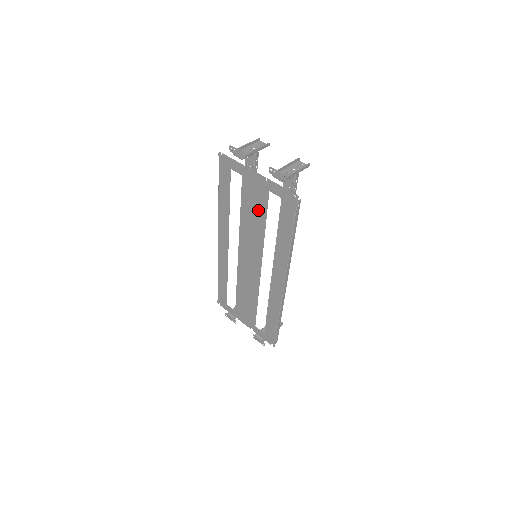
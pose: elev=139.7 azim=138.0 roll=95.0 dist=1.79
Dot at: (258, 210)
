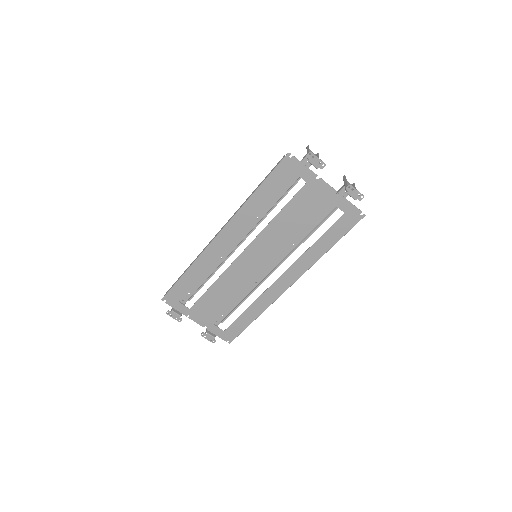
Dot at: (305, 217)
